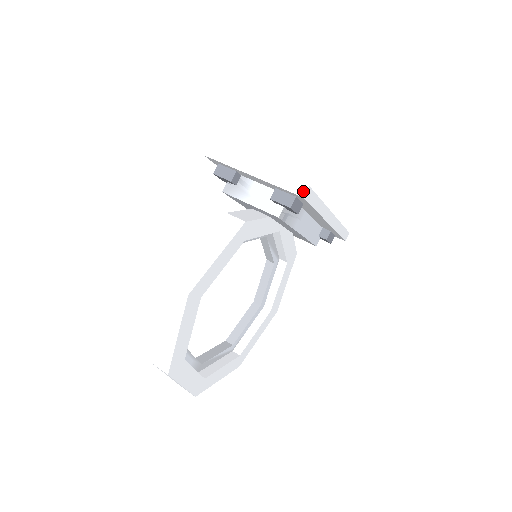
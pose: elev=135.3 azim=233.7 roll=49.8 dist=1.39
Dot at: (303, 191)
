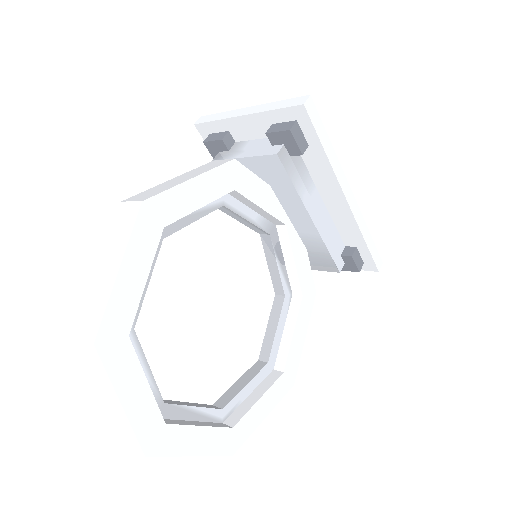
Dot at: (303, 100)
